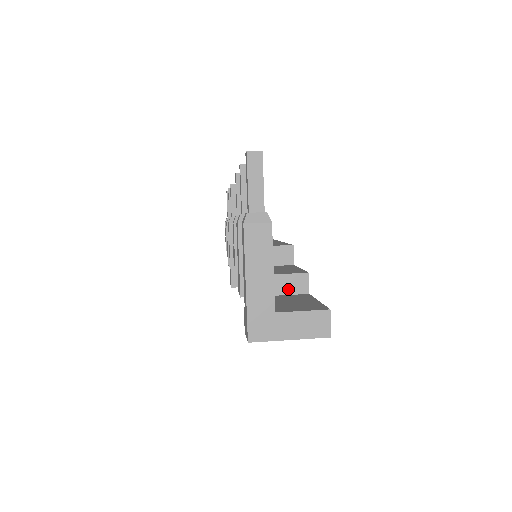
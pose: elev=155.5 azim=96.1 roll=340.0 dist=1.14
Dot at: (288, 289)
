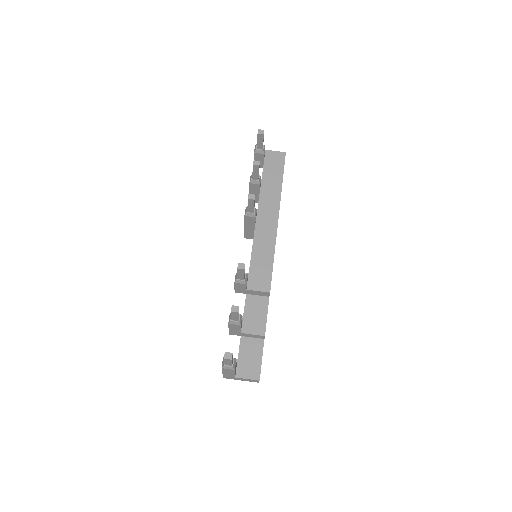
Dot at: (253, 337)
